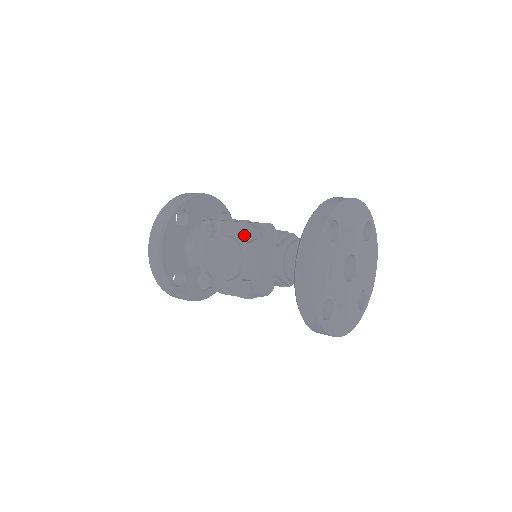
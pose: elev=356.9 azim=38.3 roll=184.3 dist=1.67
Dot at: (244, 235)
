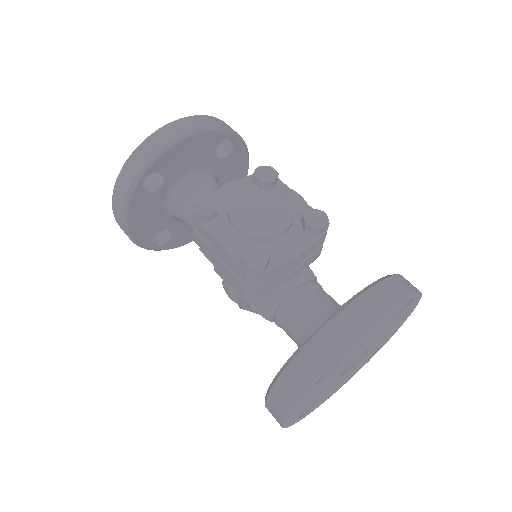
Dot at: (312, 217)
